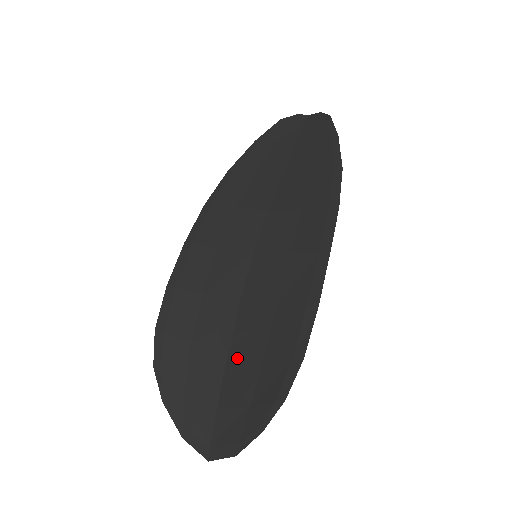
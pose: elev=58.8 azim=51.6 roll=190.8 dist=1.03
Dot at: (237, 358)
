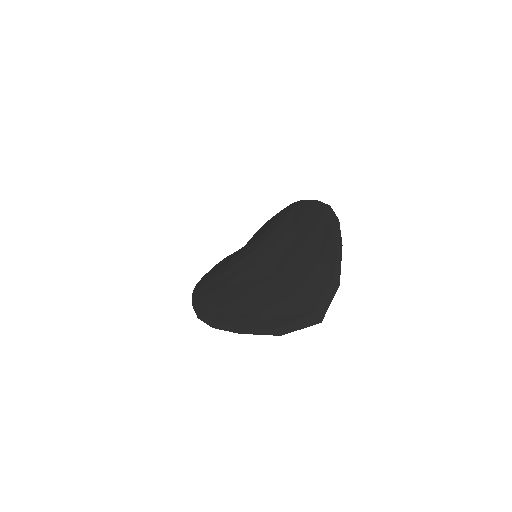
Dot at: (285, 266)
